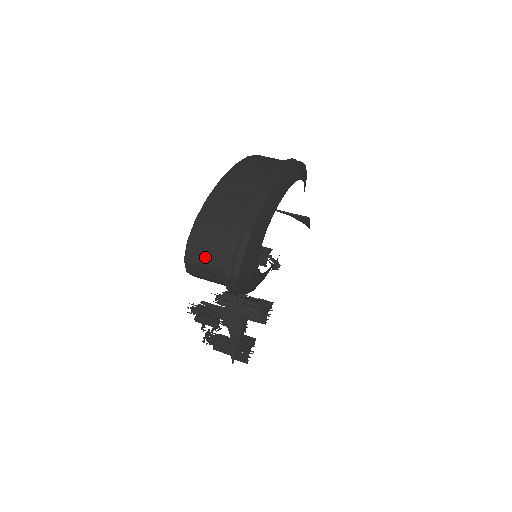
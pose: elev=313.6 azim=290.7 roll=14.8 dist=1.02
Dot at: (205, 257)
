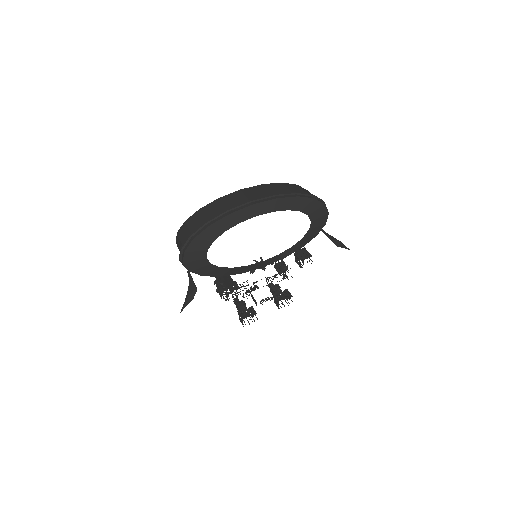
Dot at: (179, 245)
